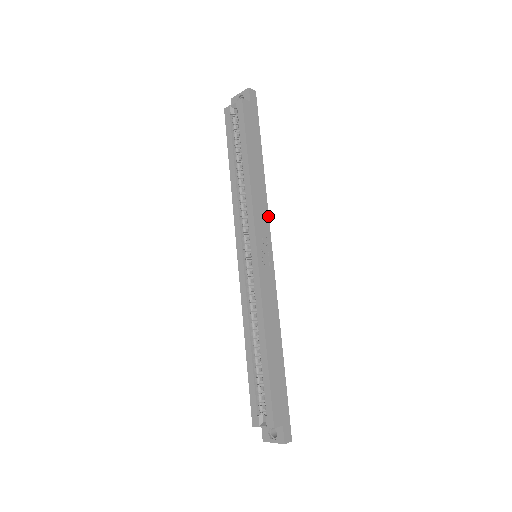
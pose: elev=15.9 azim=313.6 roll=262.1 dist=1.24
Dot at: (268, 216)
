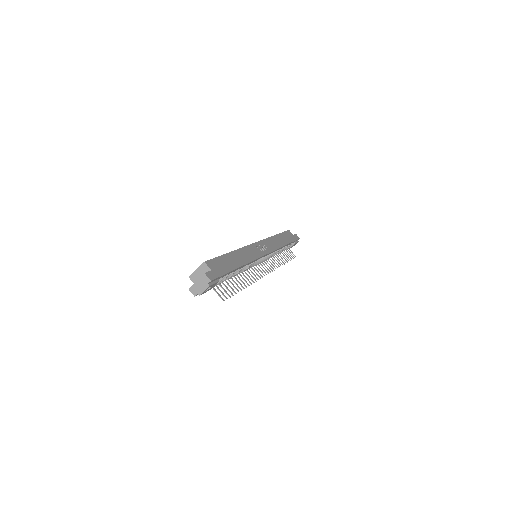
Dot at: (275, 250)
